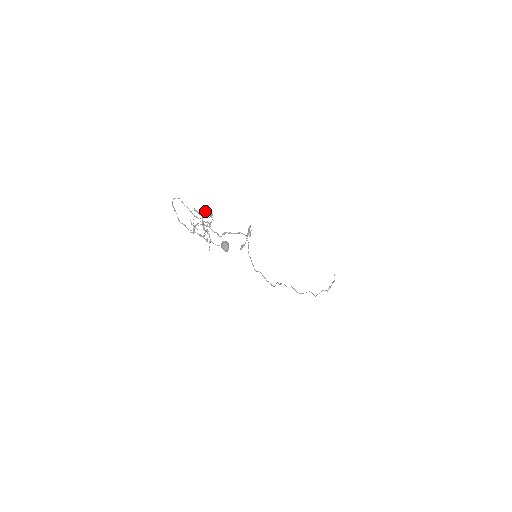
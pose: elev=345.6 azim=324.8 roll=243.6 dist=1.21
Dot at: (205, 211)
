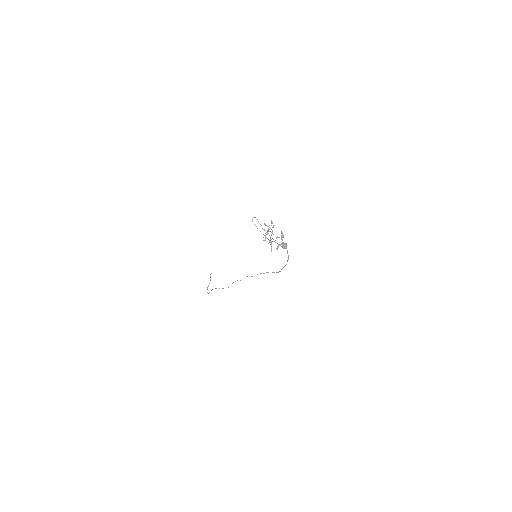
Dot at: occluded
